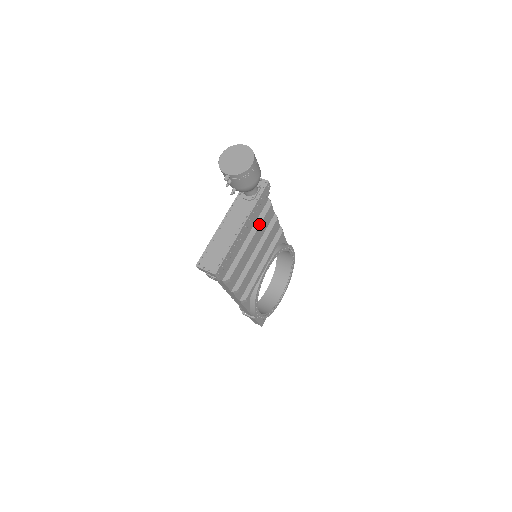
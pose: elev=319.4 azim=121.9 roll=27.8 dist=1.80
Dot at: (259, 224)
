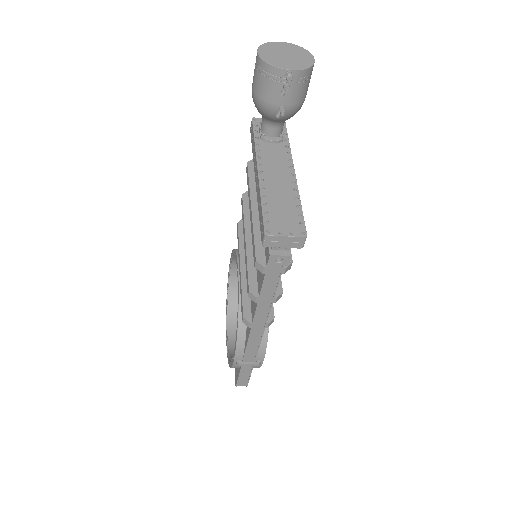
Dot at: occluded
